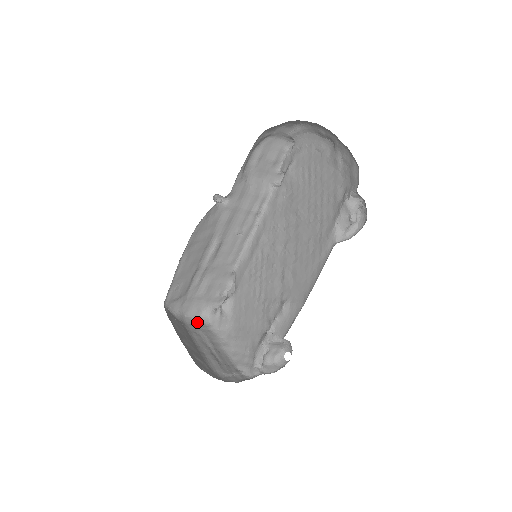
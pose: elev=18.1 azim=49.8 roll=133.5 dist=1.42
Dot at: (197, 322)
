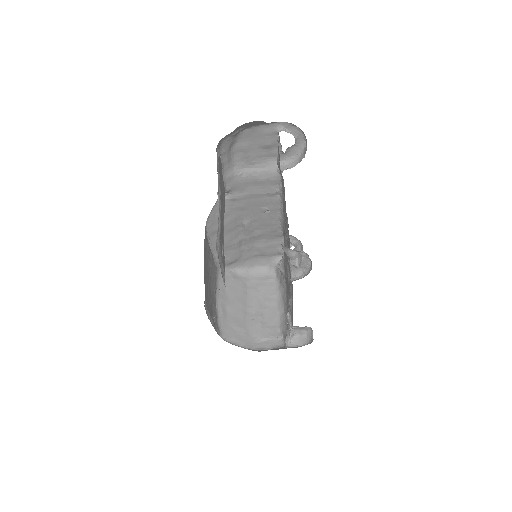
Dot at: (264, 274)
